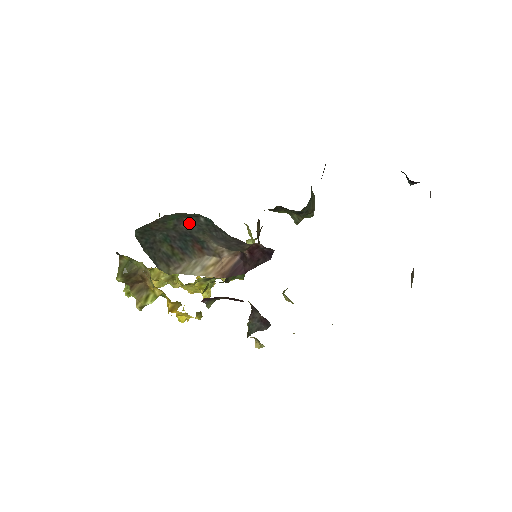
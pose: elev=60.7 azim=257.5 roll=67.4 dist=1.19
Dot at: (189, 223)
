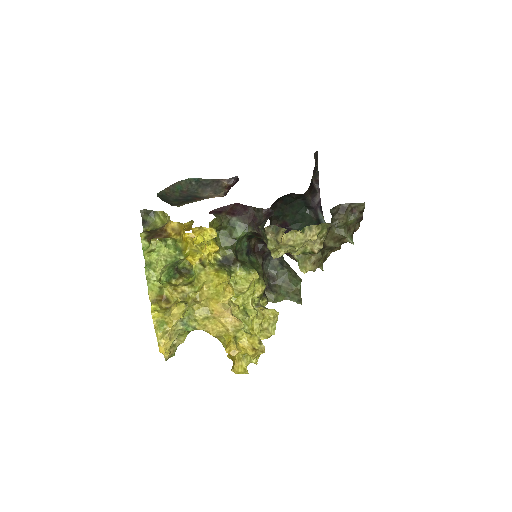
Dot at: (188, 192)
